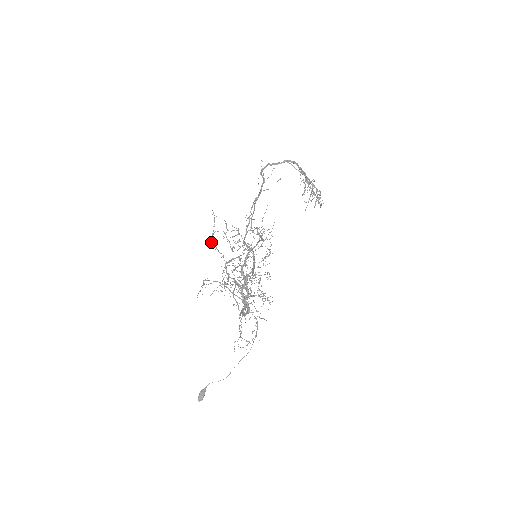
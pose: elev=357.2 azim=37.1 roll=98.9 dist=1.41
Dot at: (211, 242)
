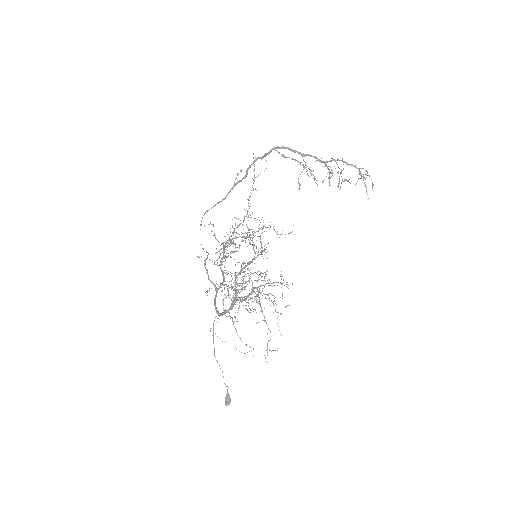
Dot at: occluded
